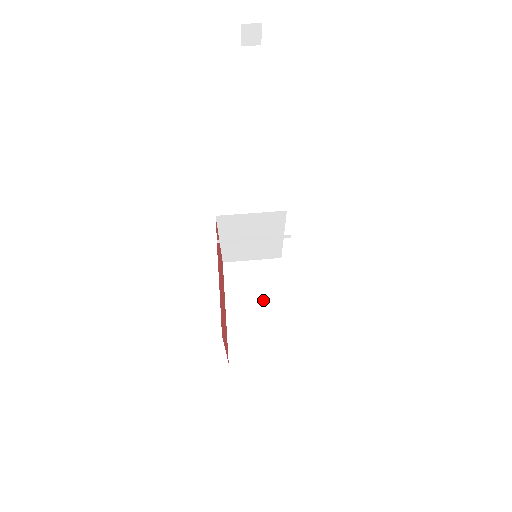
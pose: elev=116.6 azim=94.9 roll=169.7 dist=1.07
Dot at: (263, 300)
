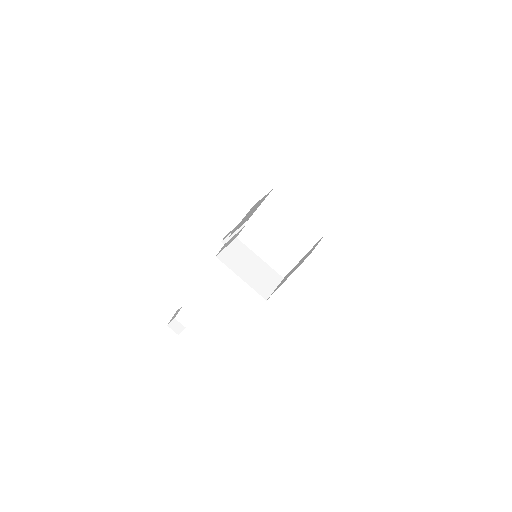
Dot at: (294, 268)
